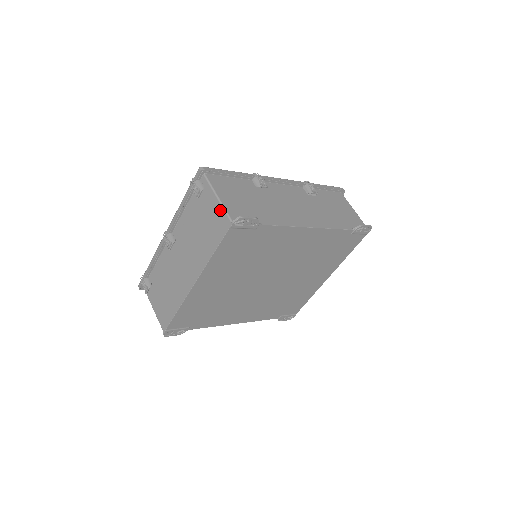
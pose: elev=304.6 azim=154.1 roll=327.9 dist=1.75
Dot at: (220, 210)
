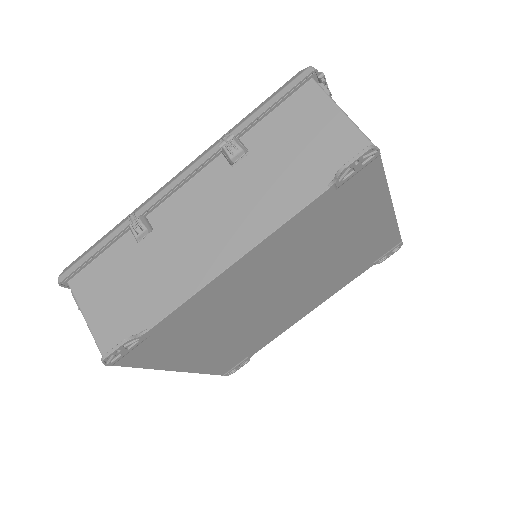
Dot at: occluded
